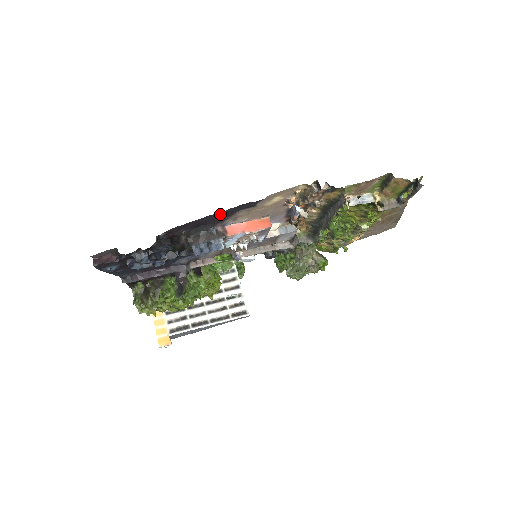
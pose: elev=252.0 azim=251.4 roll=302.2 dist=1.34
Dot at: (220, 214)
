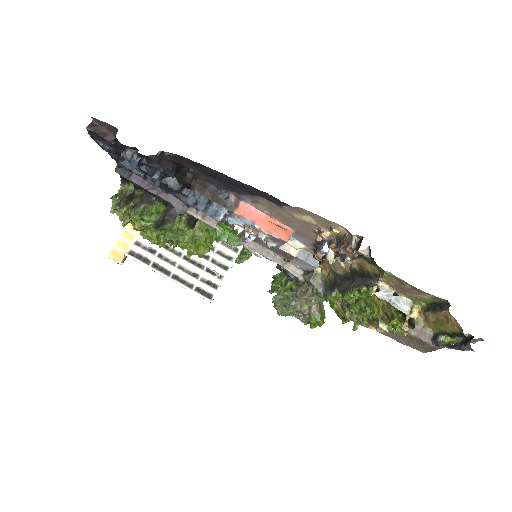
Dot at: (238, 183)
